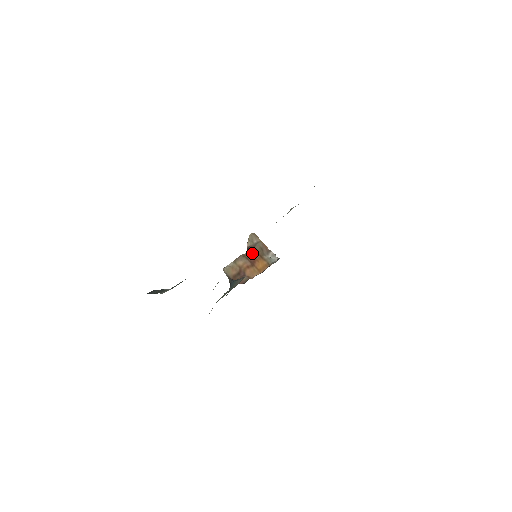
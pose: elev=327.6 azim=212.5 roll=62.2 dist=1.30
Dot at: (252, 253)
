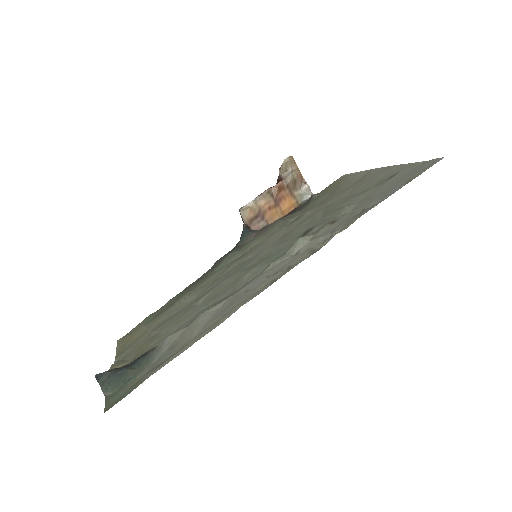
Dot at: (280, 188)
